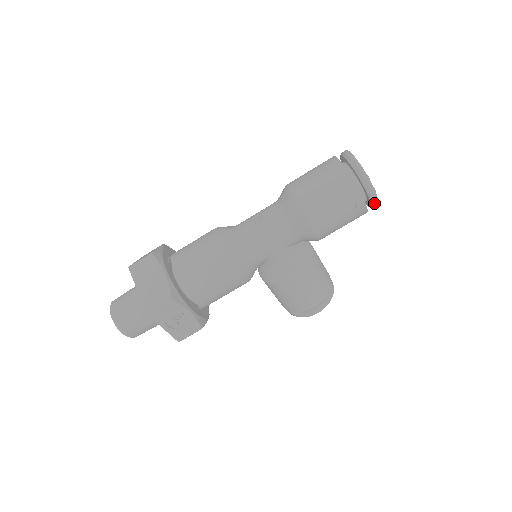
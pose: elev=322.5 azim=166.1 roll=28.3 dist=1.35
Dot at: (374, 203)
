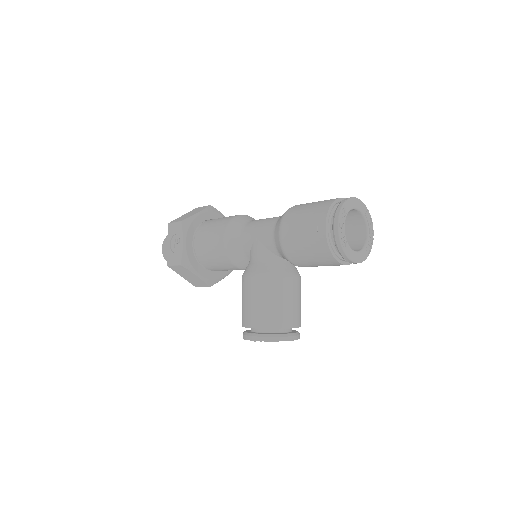
Dot at: (336, 241)
